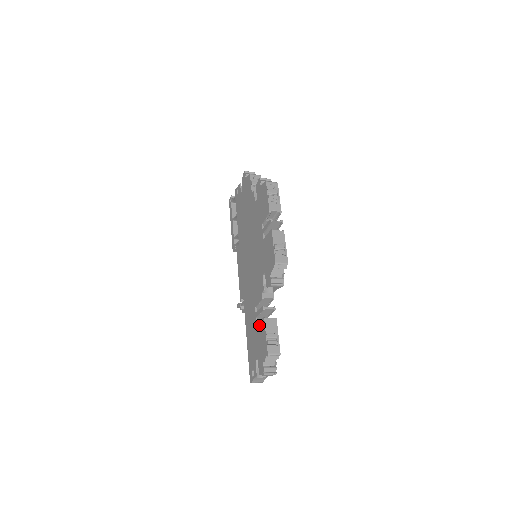
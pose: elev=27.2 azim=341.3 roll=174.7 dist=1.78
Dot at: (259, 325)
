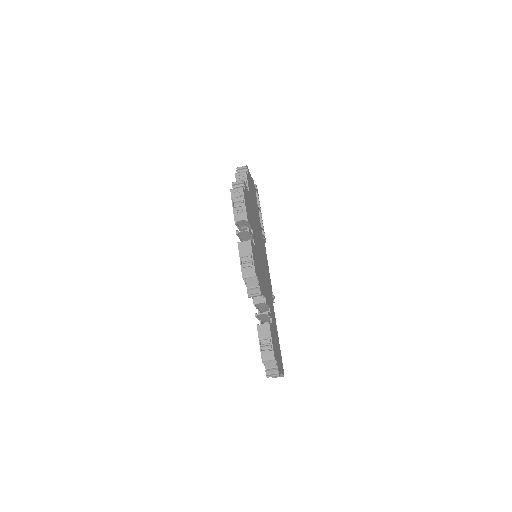
Dot at: occluded
